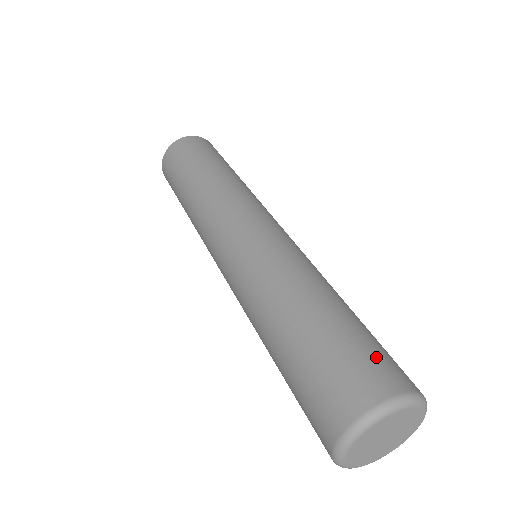
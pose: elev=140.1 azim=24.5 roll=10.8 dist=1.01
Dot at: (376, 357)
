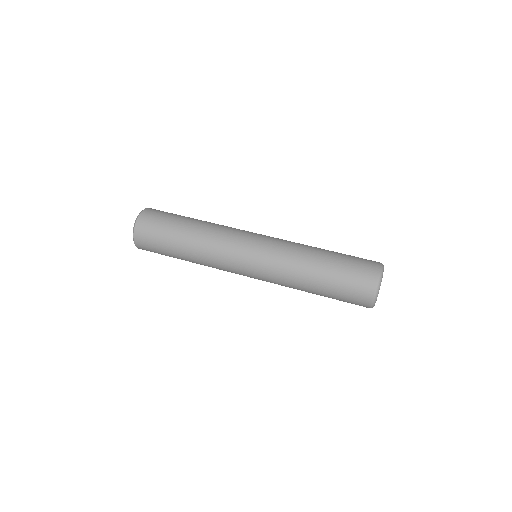
Dot at: (359, 272)
